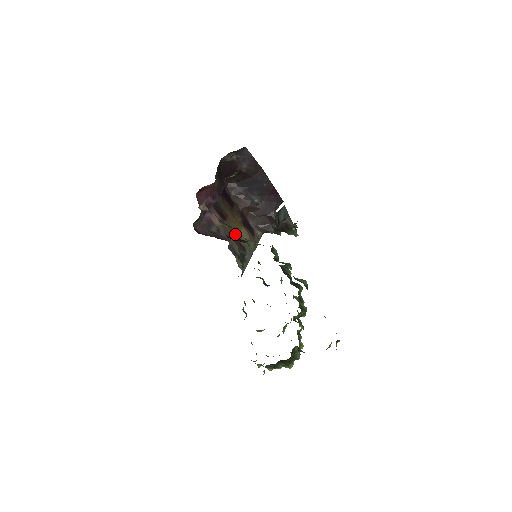
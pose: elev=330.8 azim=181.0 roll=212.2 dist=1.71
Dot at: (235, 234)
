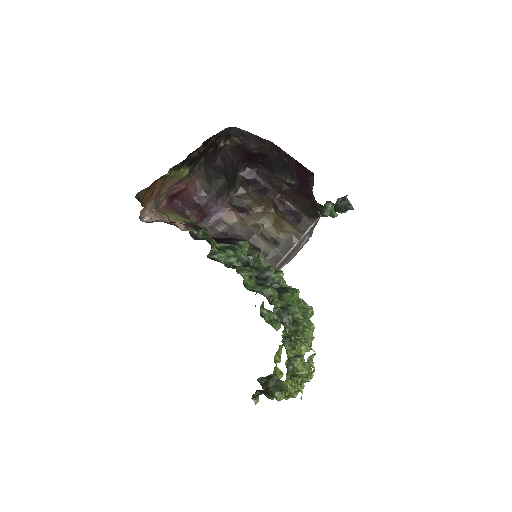
Dot at: (264, 228)
